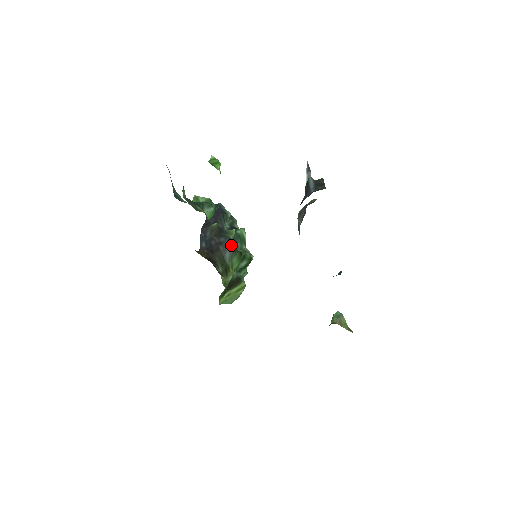
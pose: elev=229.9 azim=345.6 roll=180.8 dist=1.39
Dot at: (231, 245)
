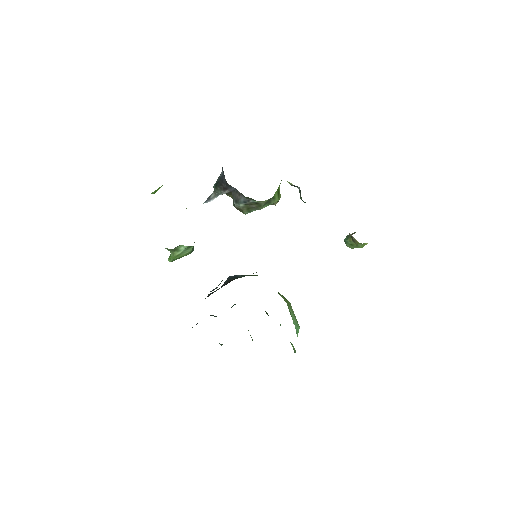
Dot at: occluded
